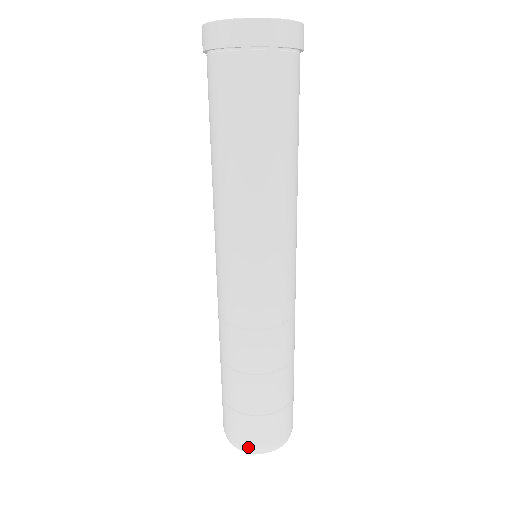
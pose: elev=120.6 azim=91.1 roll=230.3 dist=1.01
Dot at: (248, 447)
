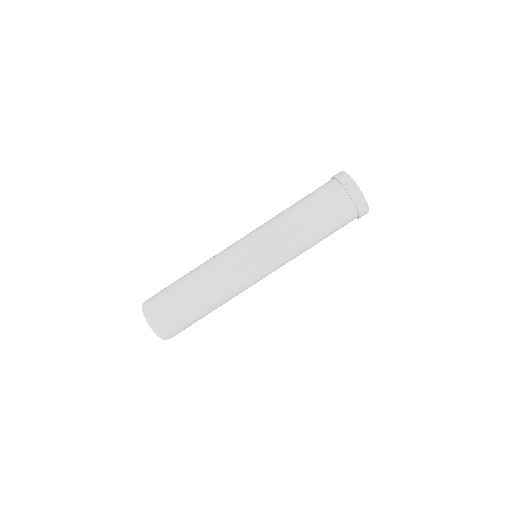
Dot at: (152, 319)
